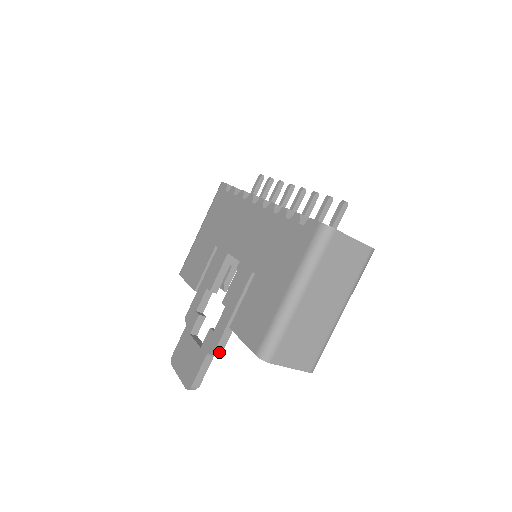
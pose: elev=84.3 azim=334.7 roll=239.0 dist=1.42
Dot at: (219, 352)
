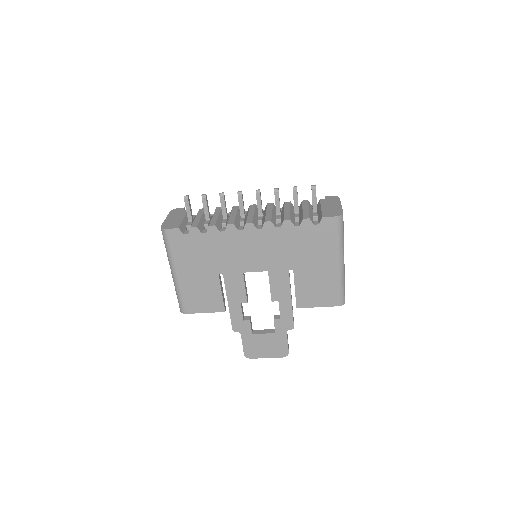
Dot at: occluded
